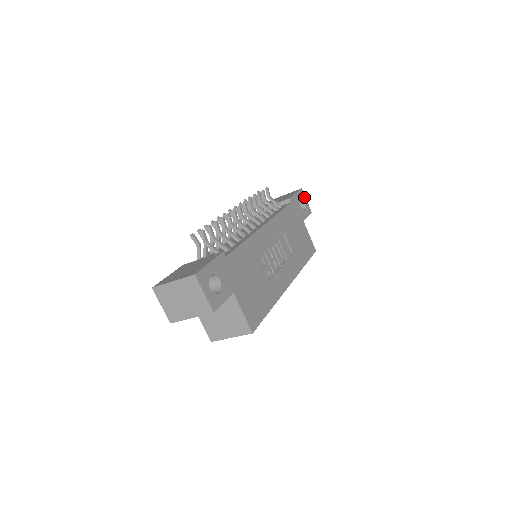
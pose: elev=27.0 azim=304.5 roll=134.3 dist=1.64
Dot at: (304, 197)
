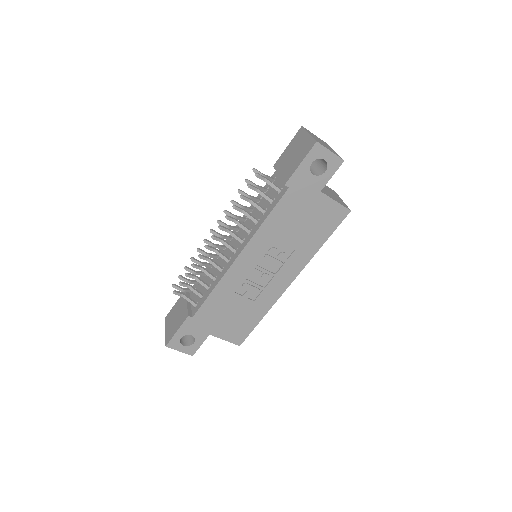
Dot at: (323, 151)
